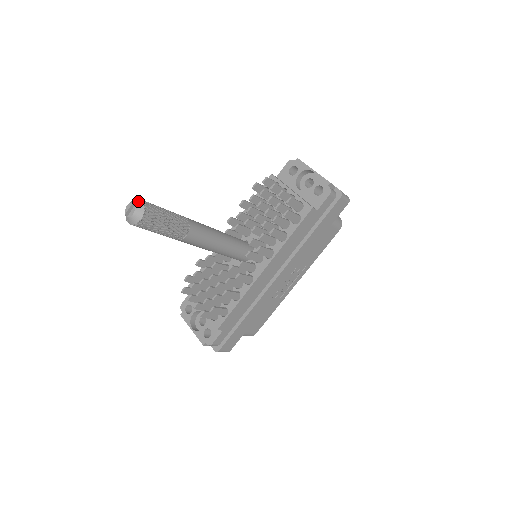
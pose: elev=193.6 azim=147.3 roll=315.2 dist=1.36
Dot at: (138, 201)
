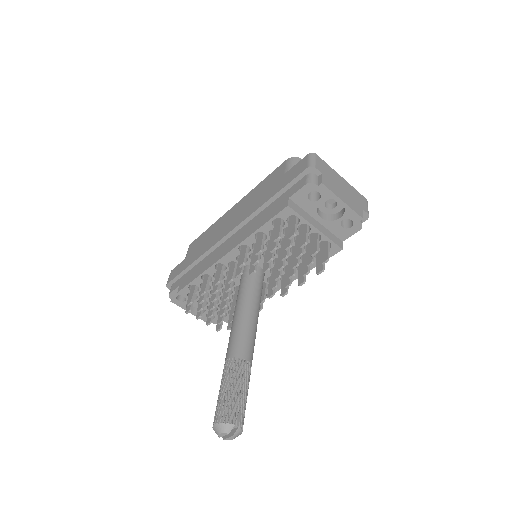
Dot at: (232, 428)
